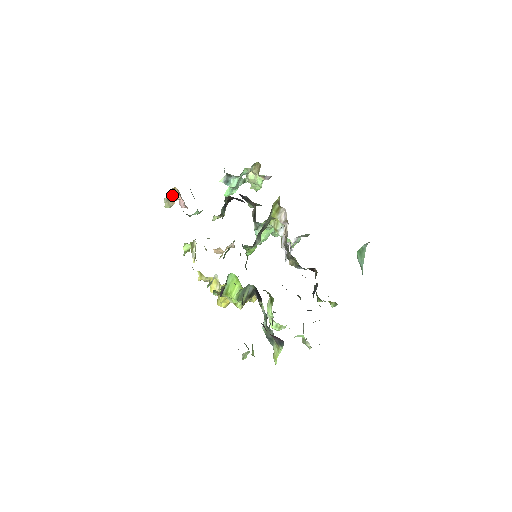
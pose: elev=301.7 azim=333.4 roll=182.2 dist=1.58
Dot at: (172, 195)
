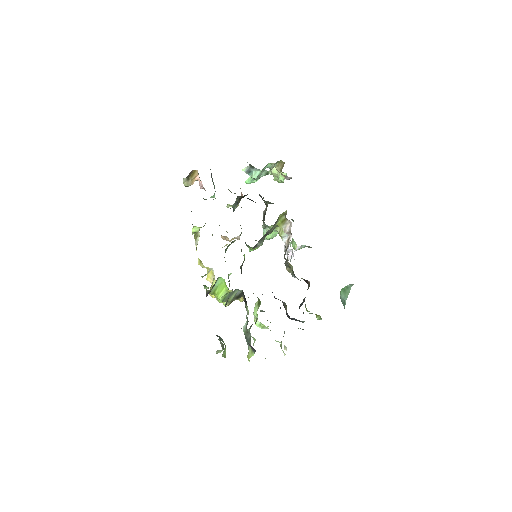
Dot at: (192, 176)
